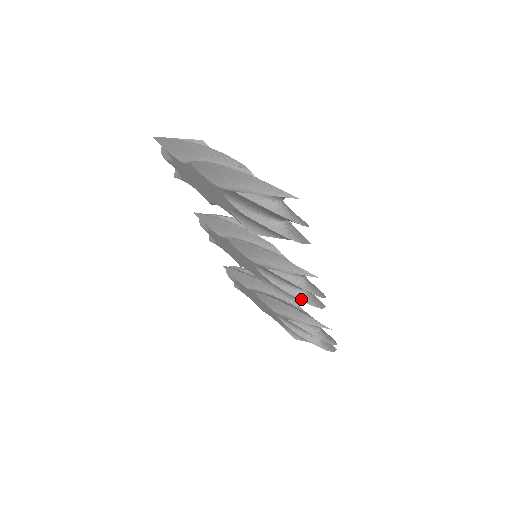
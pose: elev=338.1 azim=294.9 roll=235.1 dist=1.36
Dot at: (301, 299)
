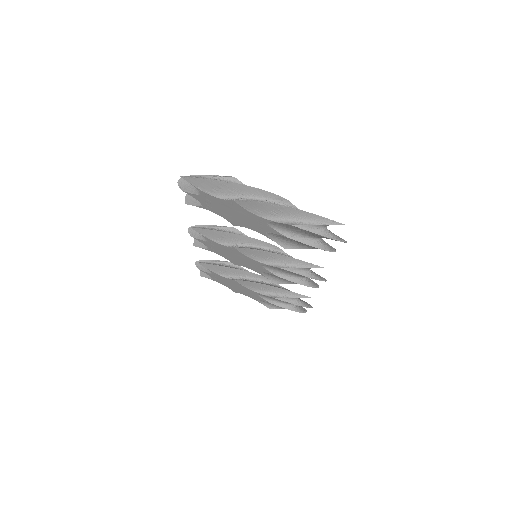
Dot at: (304, 284)
